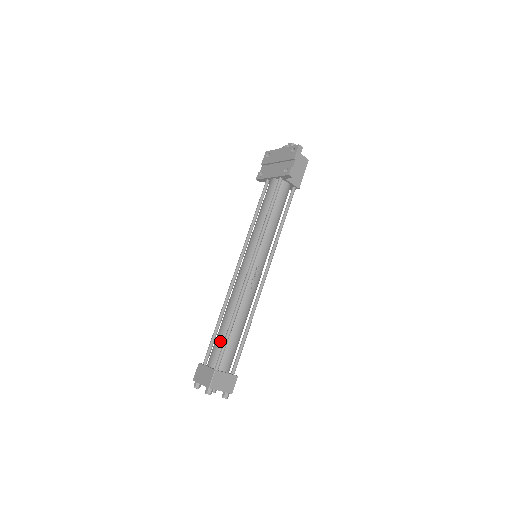
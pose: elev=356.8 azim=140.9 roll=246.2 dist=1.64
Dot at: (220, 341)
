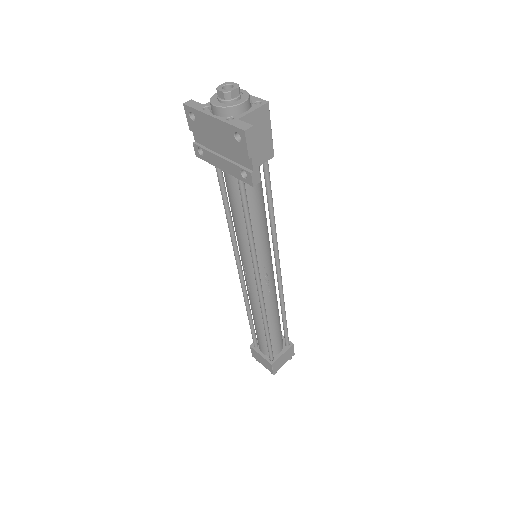
Dot at: (262, 339)
